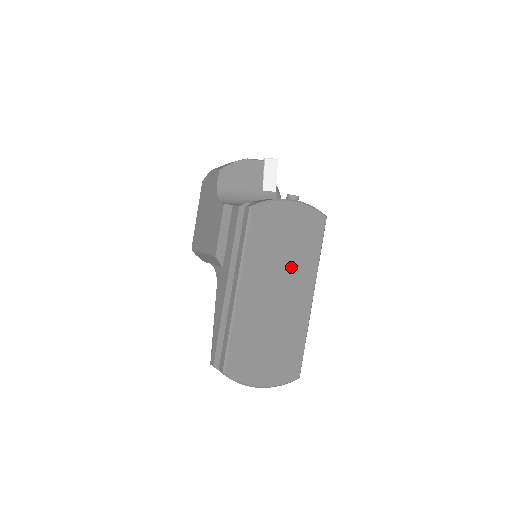
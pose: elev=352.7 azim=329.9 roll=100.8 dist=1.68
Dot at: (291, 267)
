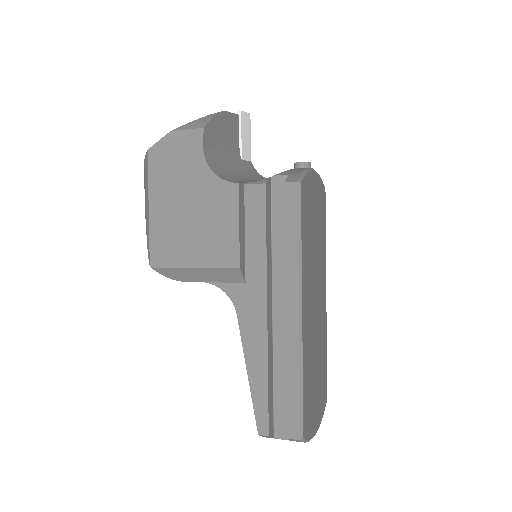
Dot at: (318, 261)
